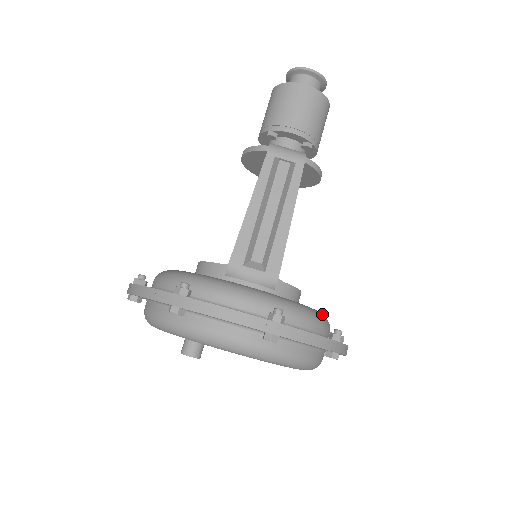
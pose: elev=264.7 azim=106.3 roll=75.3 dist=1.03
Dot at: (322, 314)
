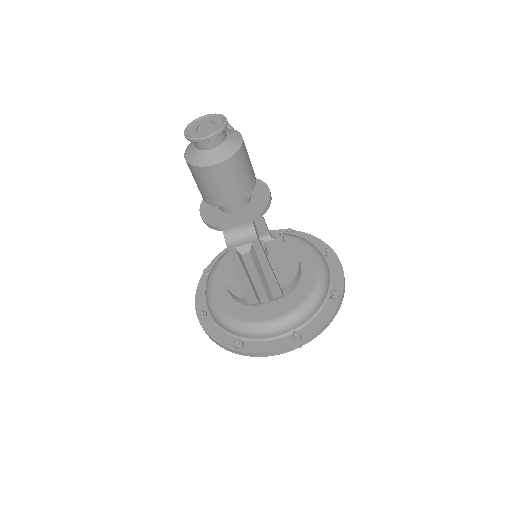
Dot at: (320, 283)
